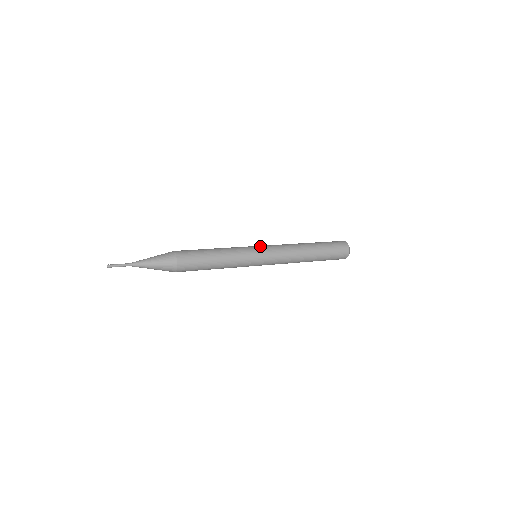
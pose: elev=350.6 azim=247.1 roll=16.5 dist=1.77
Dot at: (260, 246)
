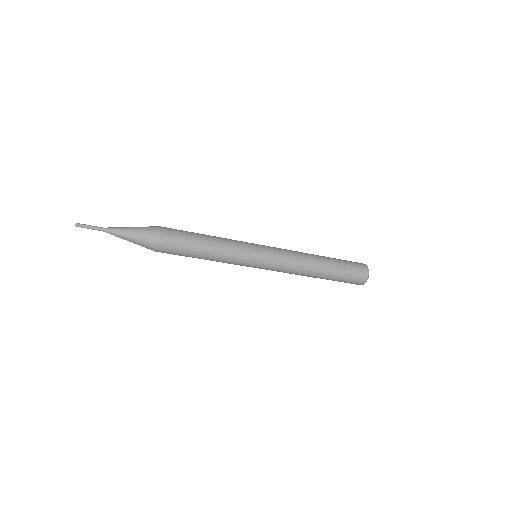
Dot at: (264, 246)
